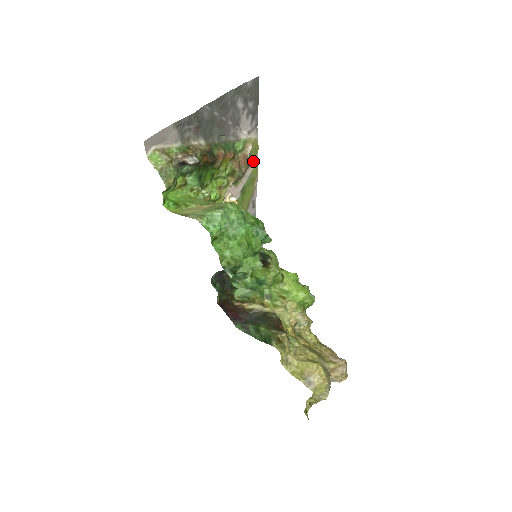
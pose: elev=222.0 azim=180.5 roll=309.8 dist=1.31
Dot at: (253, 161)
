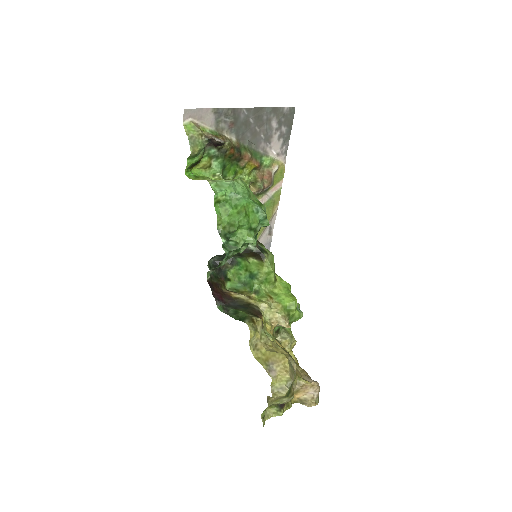
Dot at: (277, 185)
